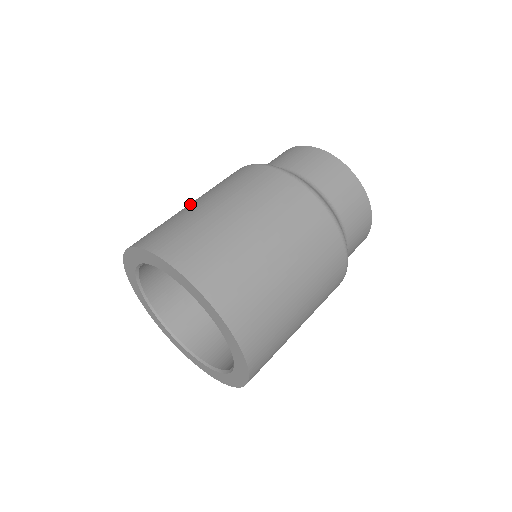
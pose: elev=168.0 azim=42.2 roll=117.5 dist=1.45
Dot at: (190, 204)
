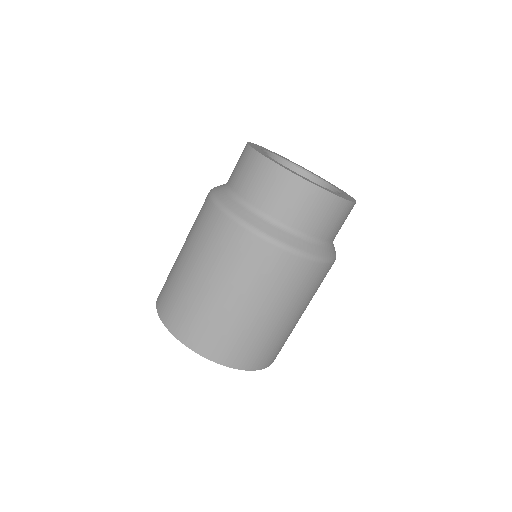
Dot at: (190, 271)
